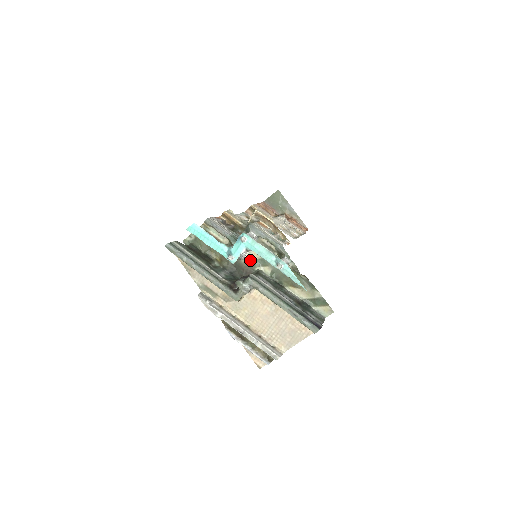
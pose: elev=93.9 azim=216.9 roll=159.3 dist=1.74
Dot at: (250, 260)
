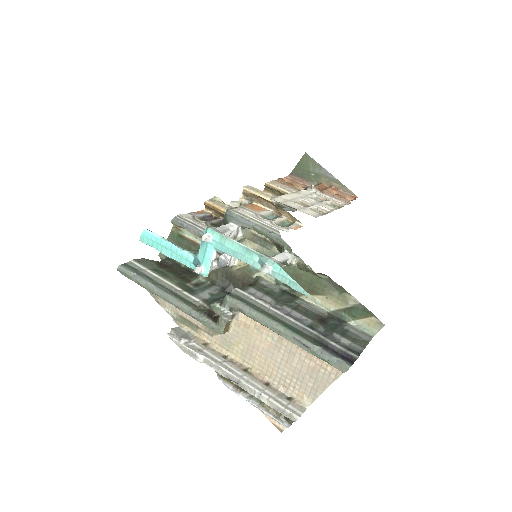
Dot at: (243, 265)
